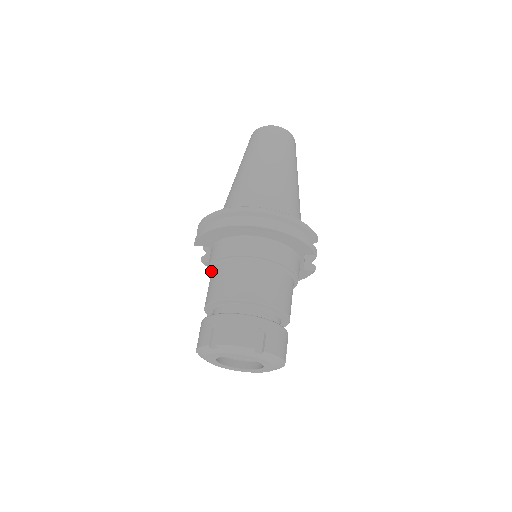
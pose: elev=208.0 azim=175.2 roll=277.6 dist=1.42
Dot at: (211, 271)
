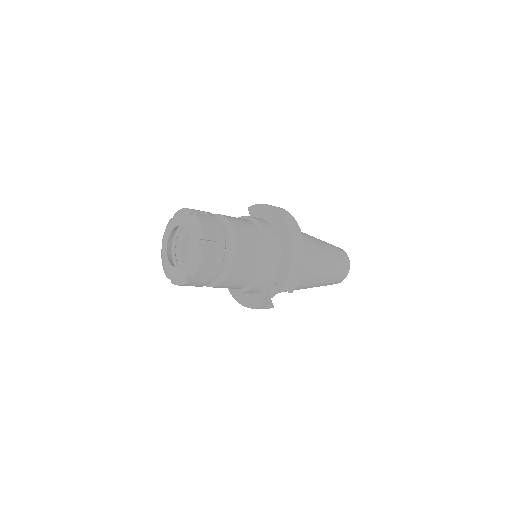
Dot at: occluded
